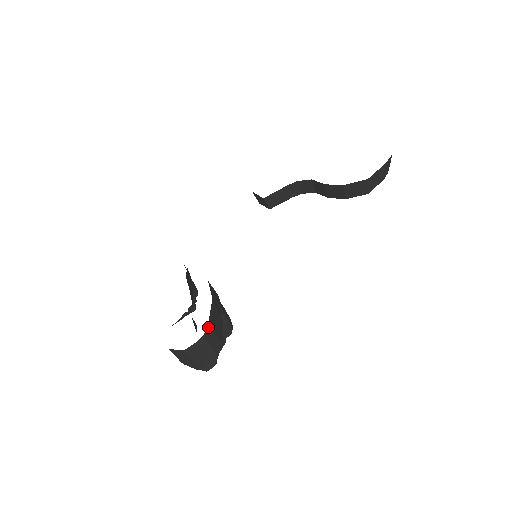
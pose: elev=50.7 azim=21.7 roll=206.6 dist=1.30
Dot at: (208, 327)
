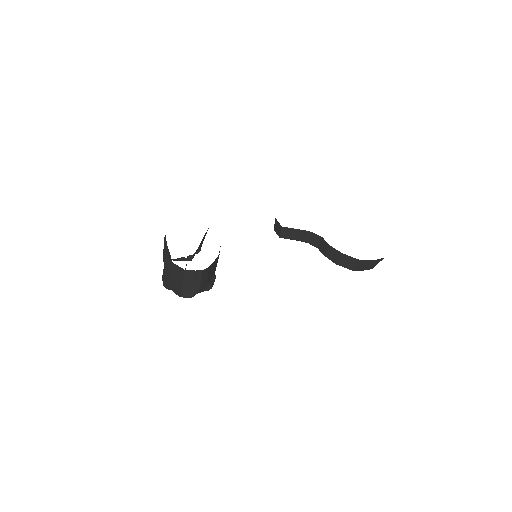
Dot at: (208, 268)
